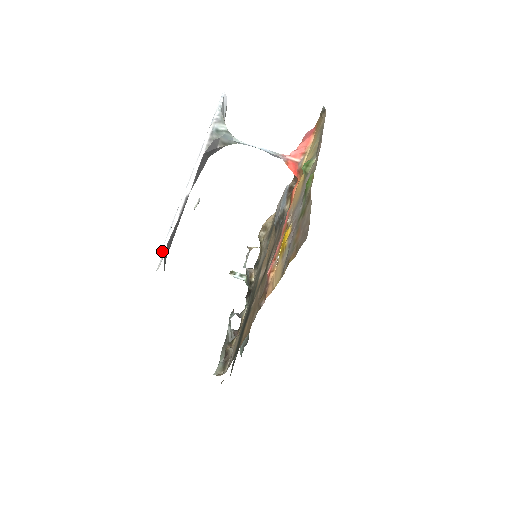
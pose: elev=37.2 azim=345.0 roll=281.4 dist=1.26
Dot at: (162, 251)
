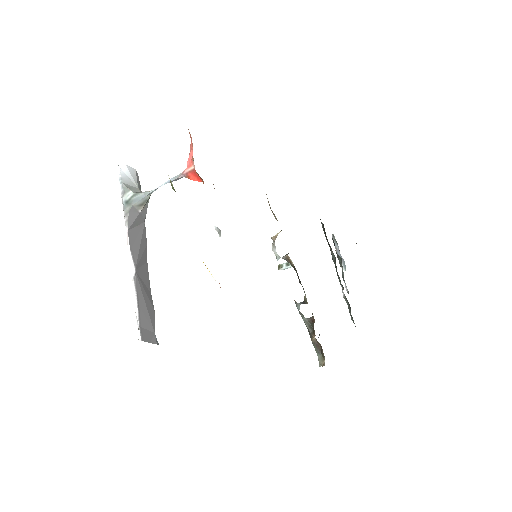
Dot at: (138, 336)
